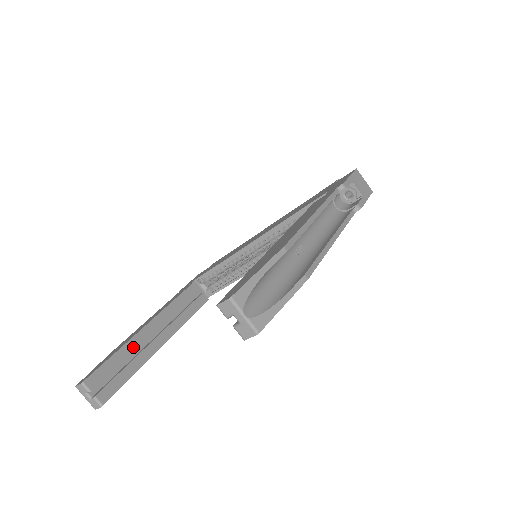
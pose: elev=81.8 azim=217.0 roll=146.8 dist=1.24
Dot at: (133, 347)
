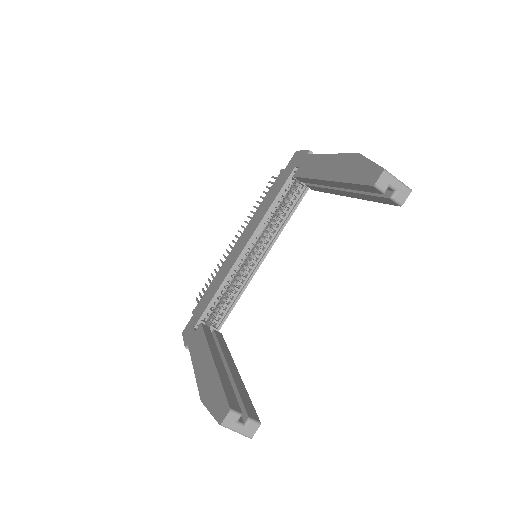
Dot at: (225, 375)
